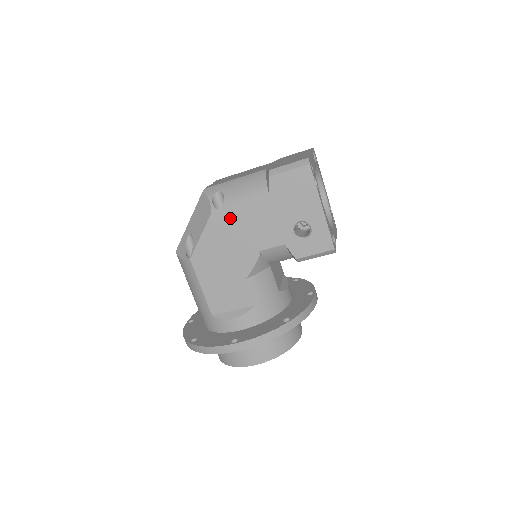
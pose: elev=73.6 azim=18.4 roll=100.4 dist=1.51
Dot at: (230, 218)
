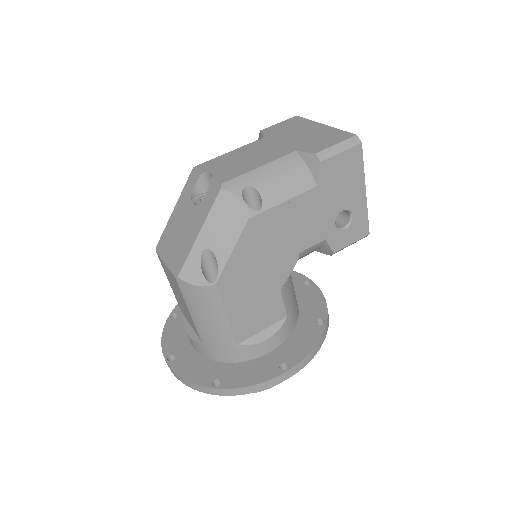
Dot at: (271, 220)
